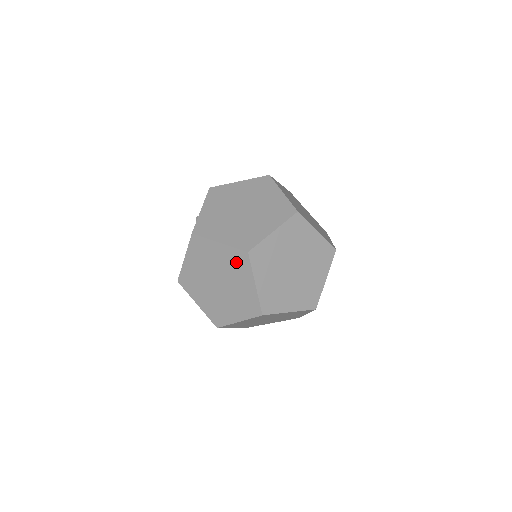
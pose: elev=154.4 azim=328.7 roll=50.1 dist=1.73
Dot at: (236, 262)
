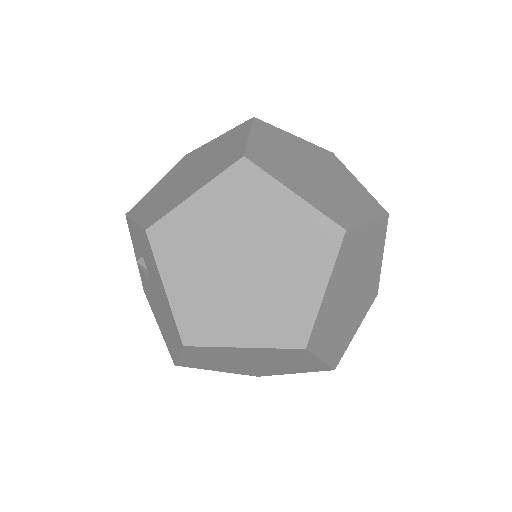
Dot at: (241, 193)
